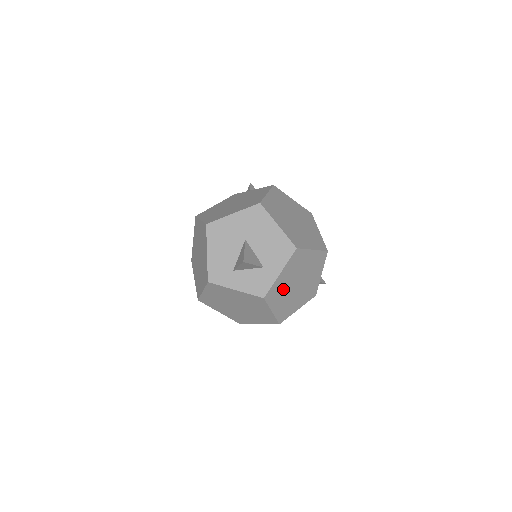
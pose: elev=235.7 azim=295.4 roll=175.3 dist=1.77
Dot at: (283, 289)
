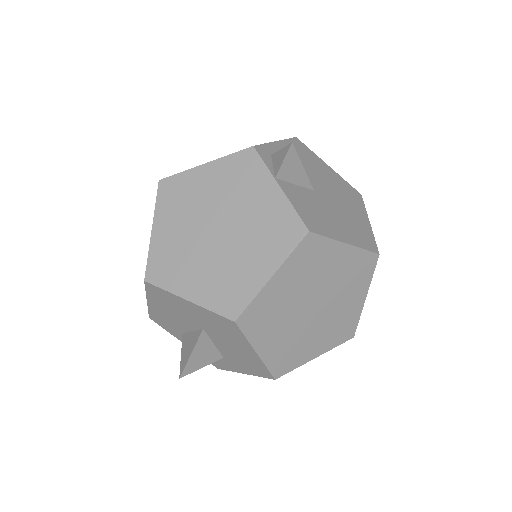
Dot at: occluded
